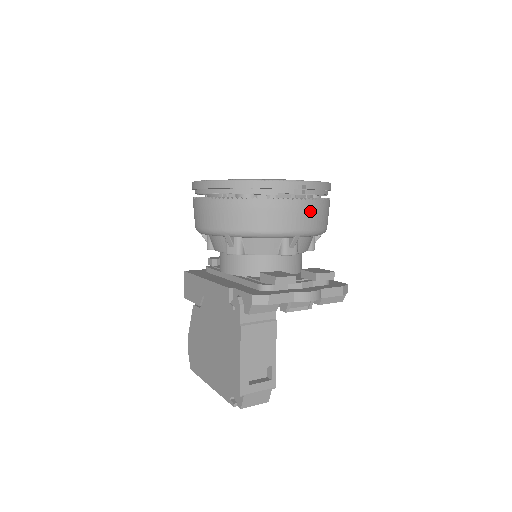
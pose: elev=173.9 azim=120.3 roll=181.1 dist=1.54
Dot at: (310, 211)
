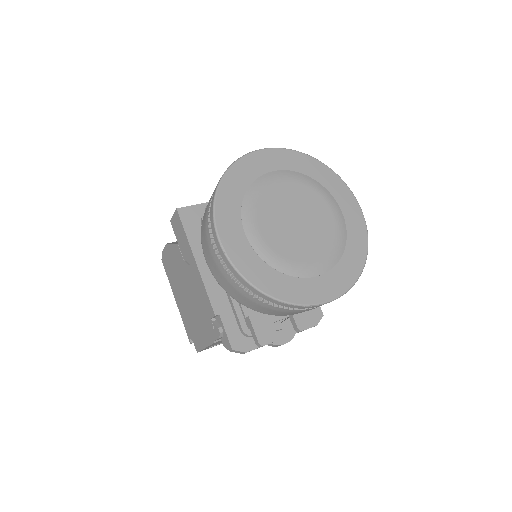
Dot at: occluded
